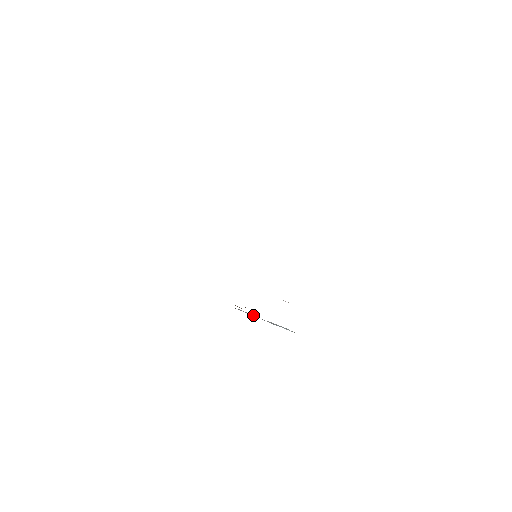
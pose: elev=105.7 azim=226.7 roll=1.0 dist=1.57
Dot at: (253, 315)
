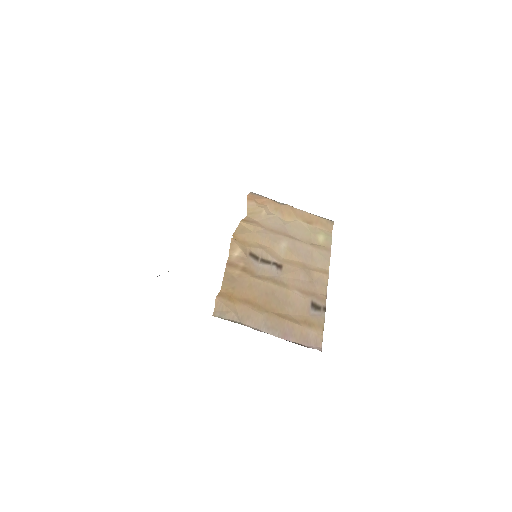
Dot at: (279, 205)
